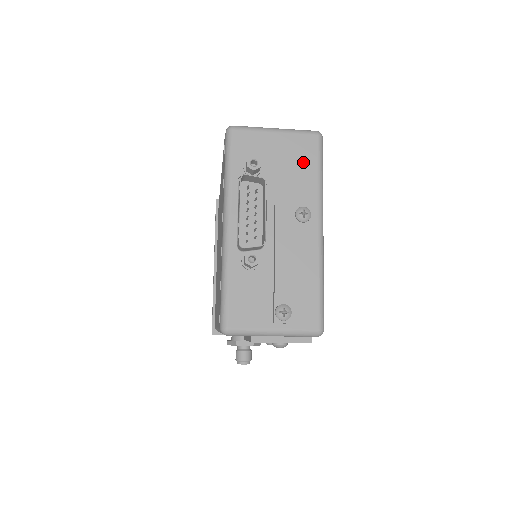
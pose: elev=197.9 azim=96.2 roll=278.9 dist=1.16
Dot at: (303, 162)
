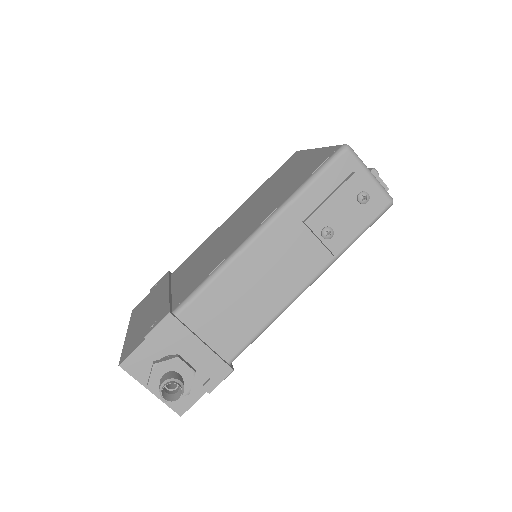
Dot at: occluded
